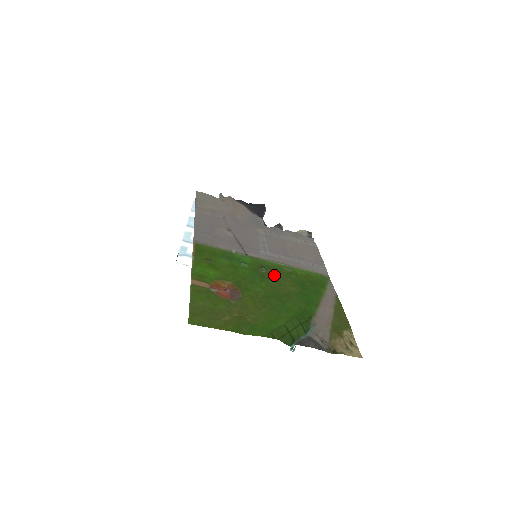
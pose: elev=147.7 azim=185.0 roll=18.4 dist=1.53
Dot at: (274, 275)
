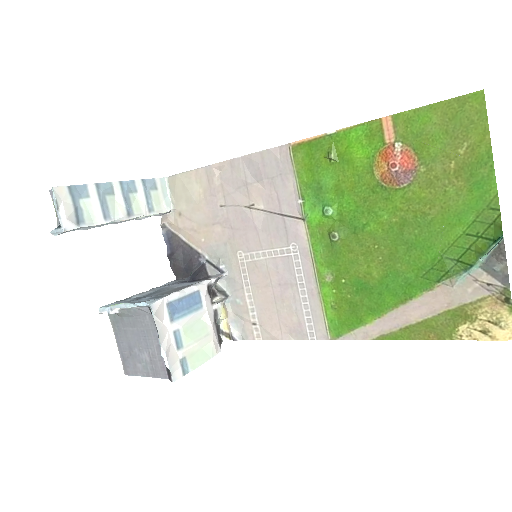
Dot at: (347, 250)
